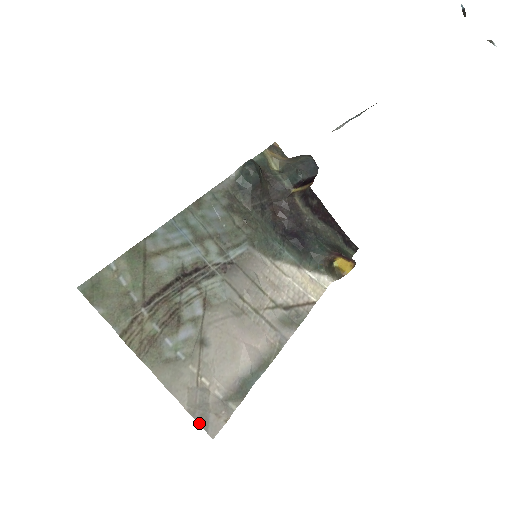
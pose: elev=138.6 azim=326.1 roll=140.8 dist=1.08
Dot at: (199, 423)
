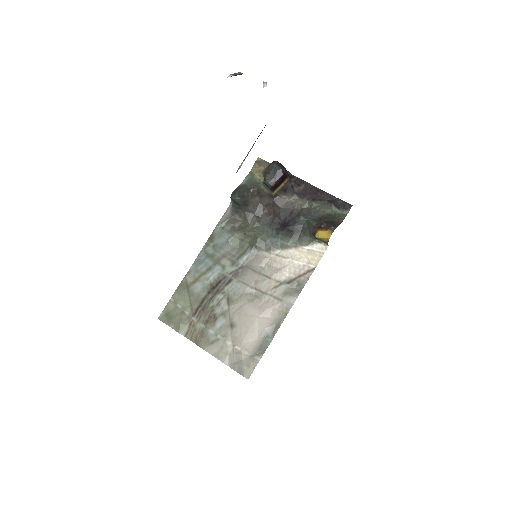
Dot at: (238, 372)
